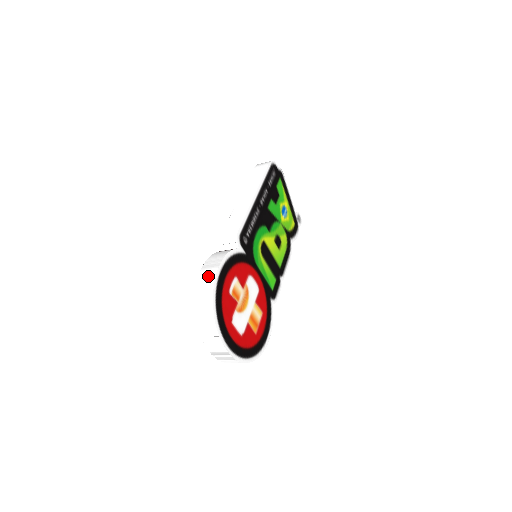
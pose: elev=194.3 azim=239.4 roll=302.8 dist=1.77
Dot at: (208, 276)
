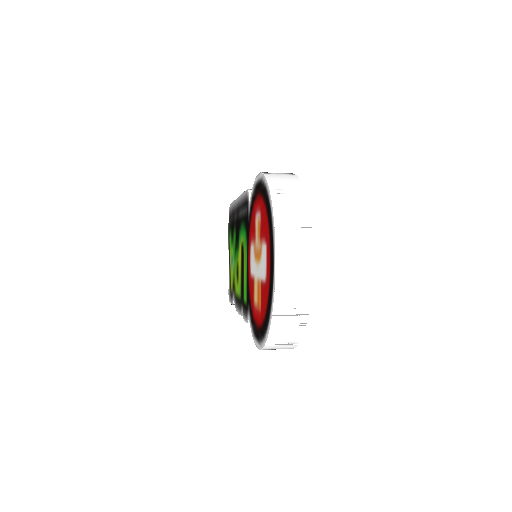
Dot at: (280, 173)
